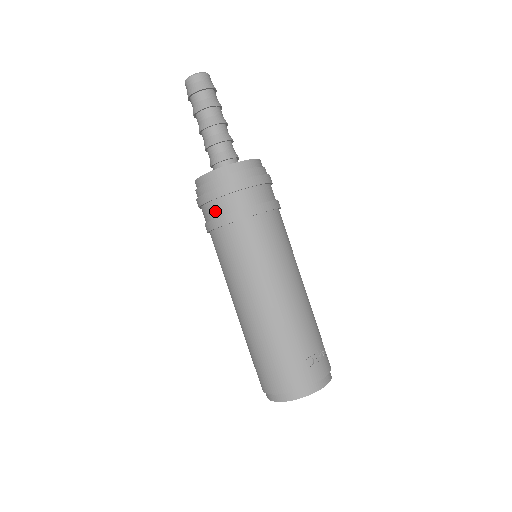
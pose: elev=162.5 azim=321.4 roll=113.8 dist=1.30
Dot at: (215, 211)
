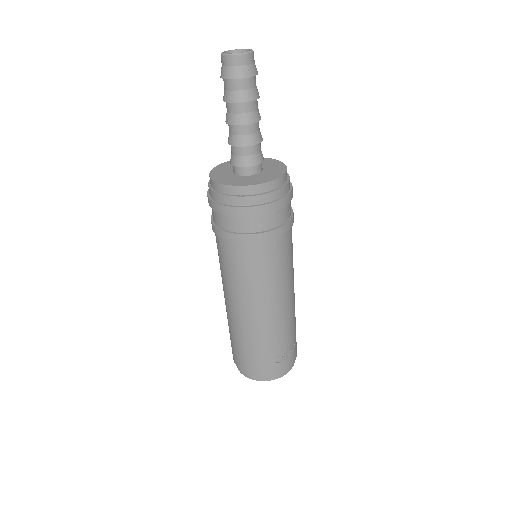
Dot at: (224, 223)
